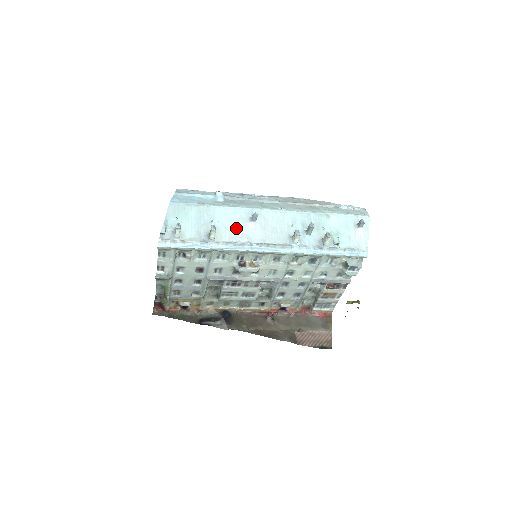
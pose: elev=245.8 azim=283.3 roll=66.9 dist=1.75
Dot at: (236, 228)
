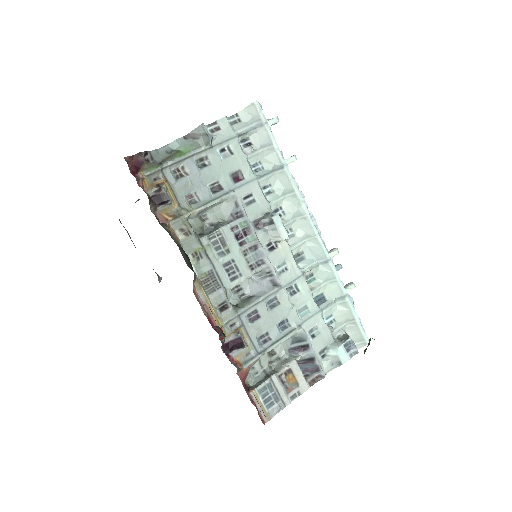
Dot at: occluded
